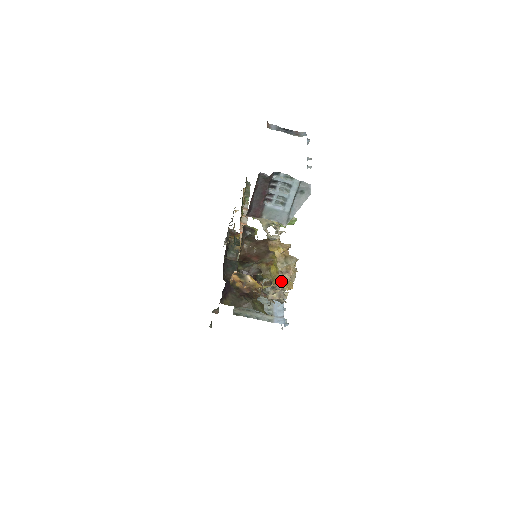
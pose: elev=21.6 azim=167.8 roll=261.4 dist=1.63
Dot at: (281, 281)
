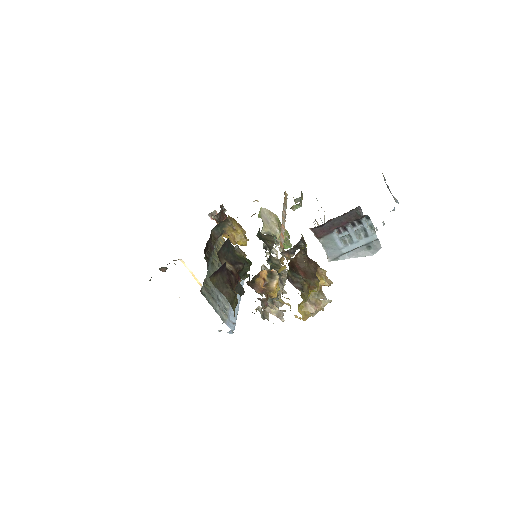
Dot at: (304, 308)
